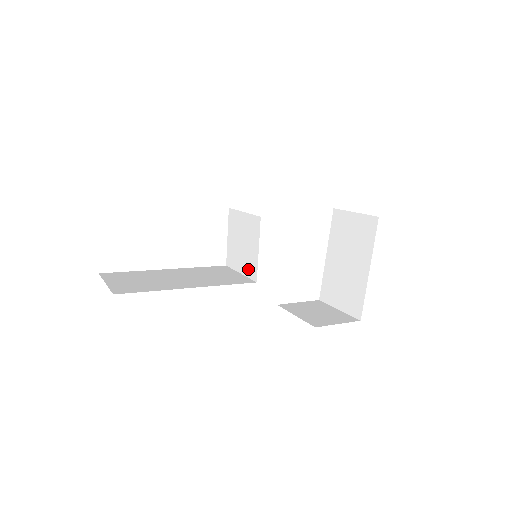
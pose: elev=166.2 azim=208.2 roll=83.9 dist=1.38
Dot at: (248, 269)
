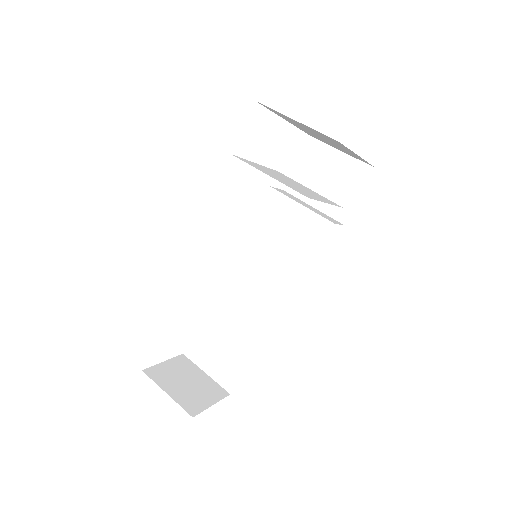
Dot at: occluded
